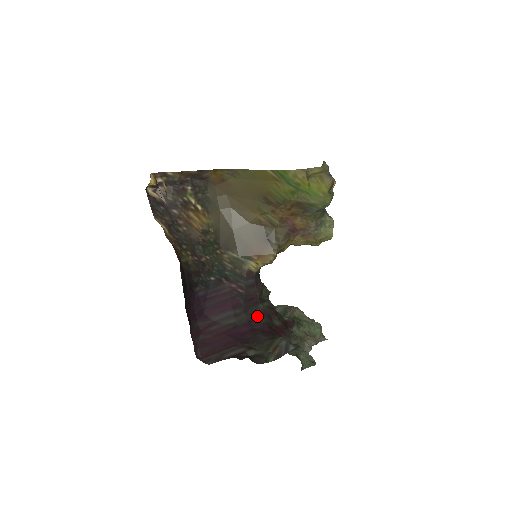
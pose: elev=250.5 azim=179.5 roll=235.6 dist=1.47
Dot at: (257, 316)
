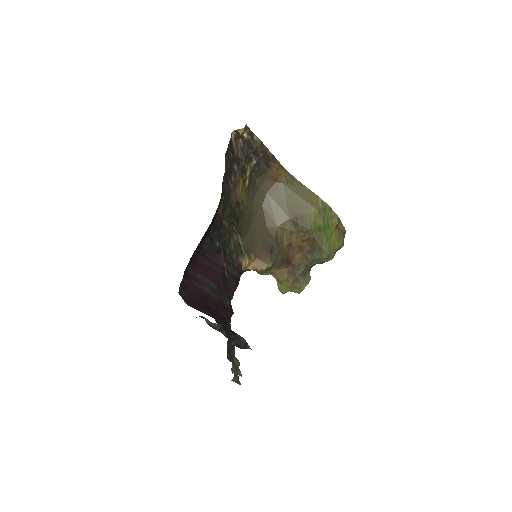
Dot at: (222, 306)
